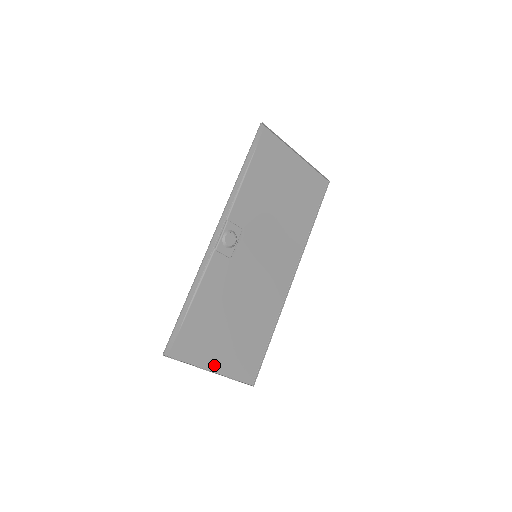
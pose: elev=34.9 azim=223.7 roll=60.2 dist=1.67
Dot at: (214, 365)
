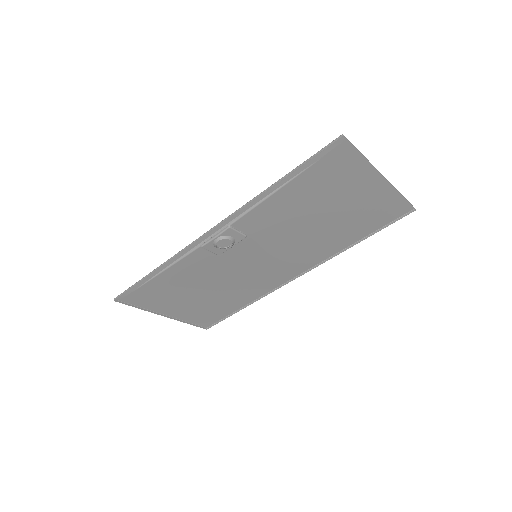
Dot at: (169, 312)
